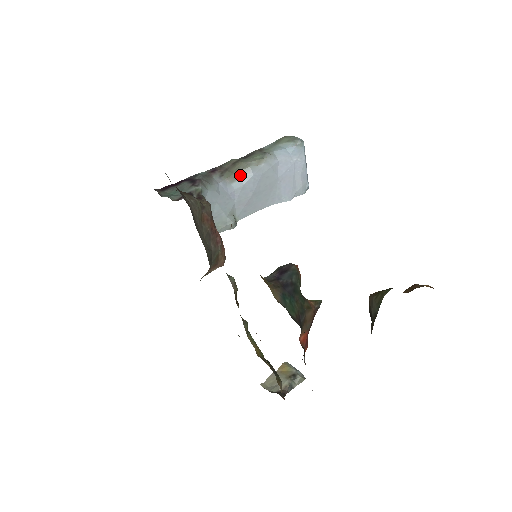
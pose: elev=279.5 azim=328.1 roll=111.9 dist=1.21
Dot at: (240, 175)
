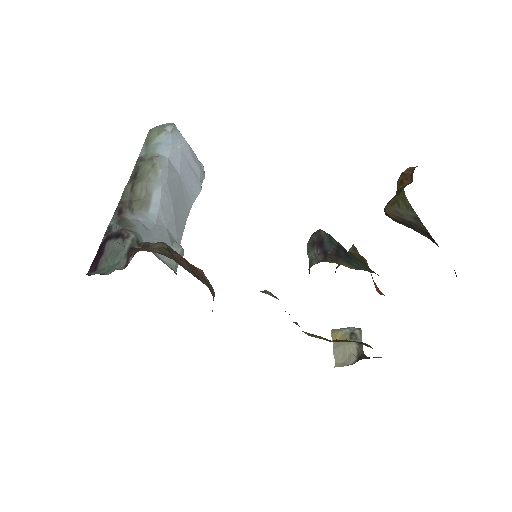
Dot at: (149, 197)
